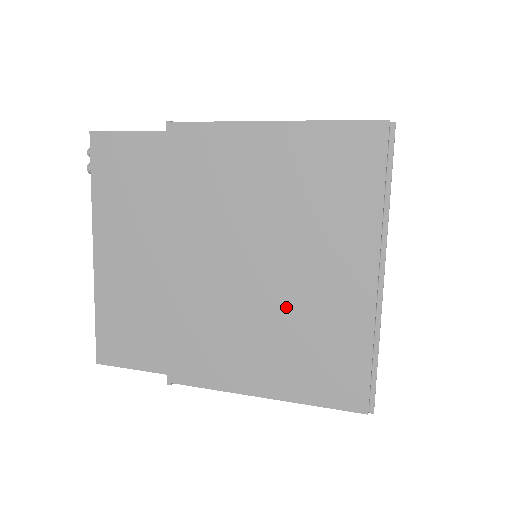
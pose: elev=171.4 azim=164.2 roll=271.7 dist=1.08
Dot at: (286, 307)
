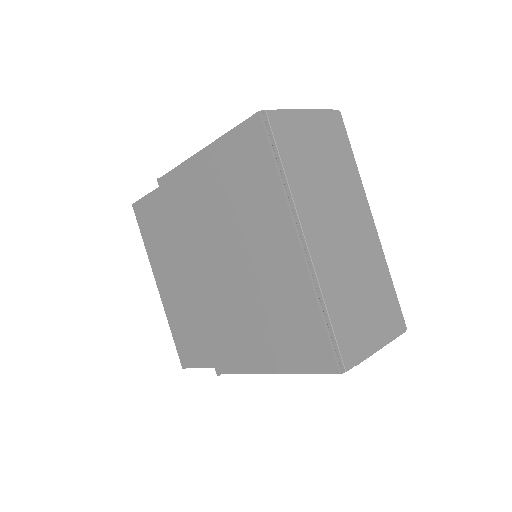
Dot at: (257, 291)
